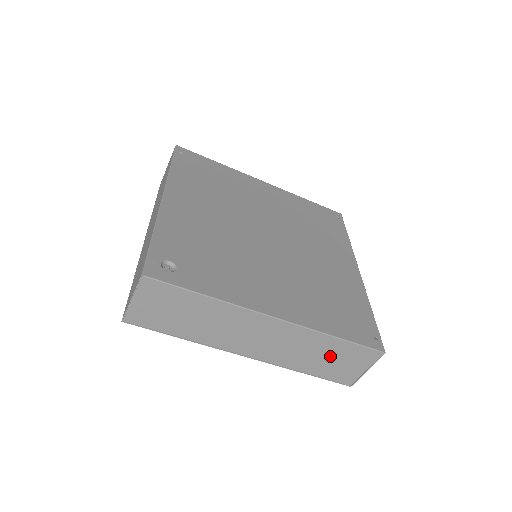
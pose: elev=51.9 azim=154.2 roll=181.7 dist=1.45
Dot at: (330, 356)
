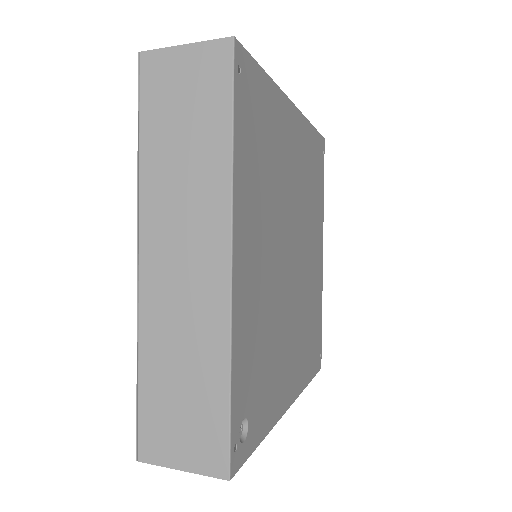
Dot at: occluded
